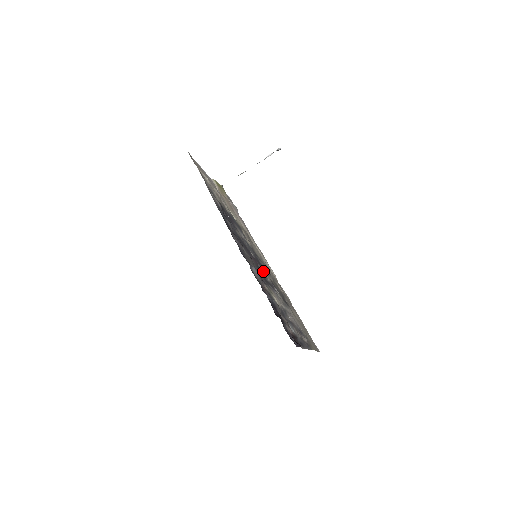
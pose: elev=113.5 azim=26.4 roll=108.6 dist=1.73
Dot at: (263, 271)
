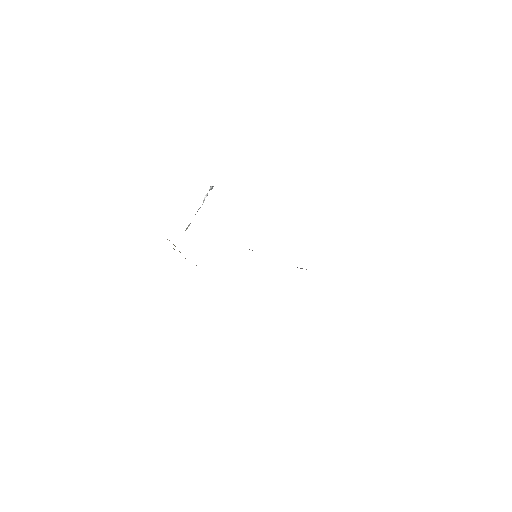
Dot at: occluded
